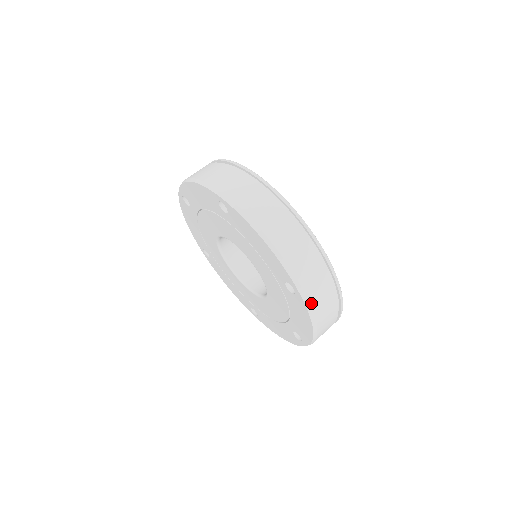
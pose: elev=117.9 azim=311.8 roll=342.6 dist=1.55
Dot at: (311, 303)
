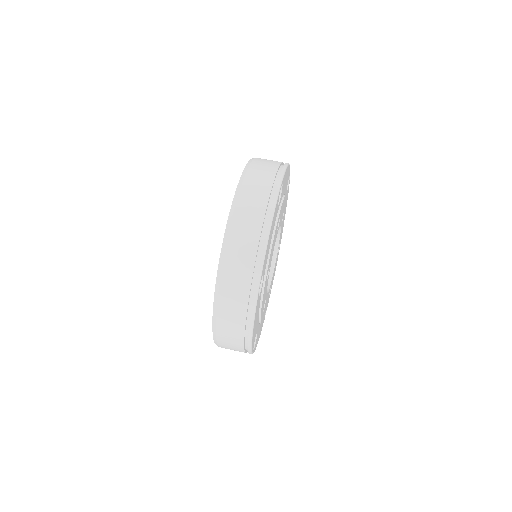
Dot at: (219, 301)
